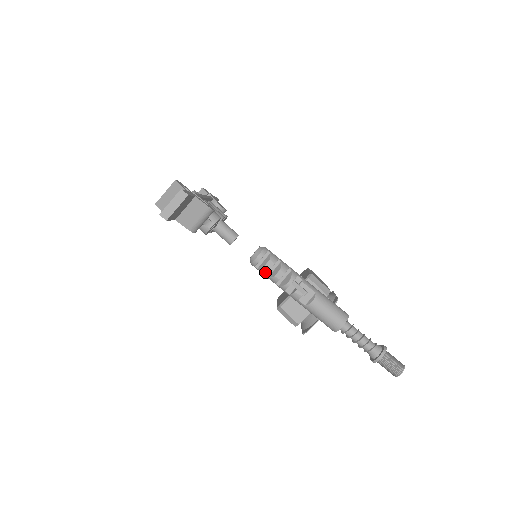
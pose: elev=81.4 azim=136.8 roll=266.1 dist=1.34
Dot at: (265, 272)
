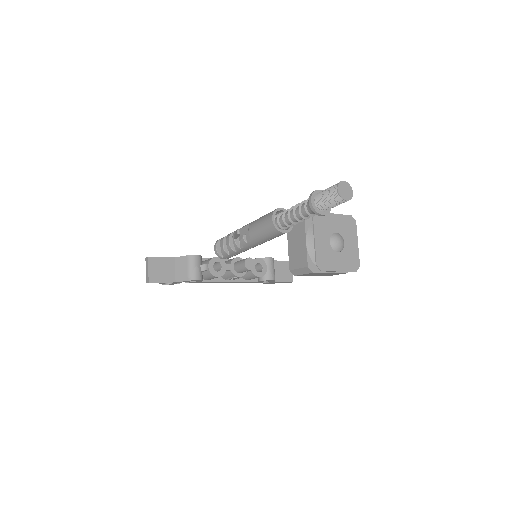
Dot at: (224, 252)
